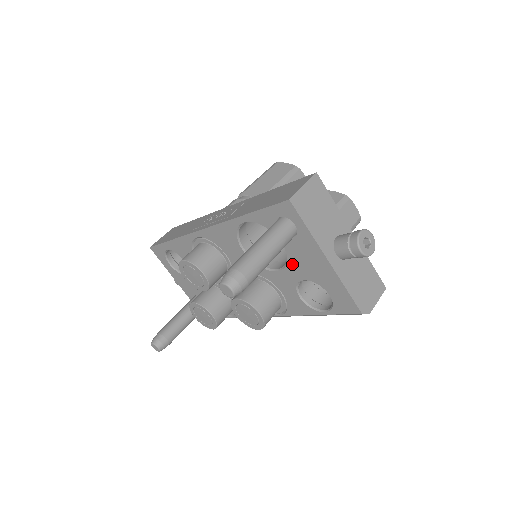
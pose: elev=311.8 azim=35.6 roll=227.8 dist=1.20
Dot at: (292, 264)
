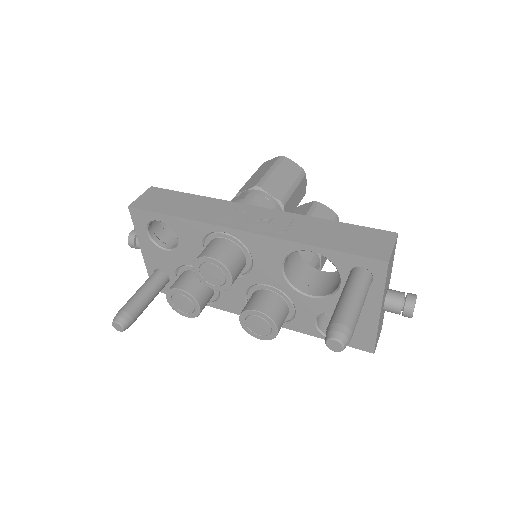
Dot at: (335, 300)
